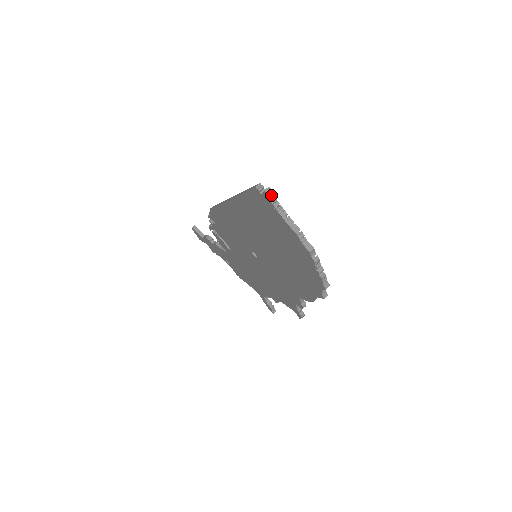
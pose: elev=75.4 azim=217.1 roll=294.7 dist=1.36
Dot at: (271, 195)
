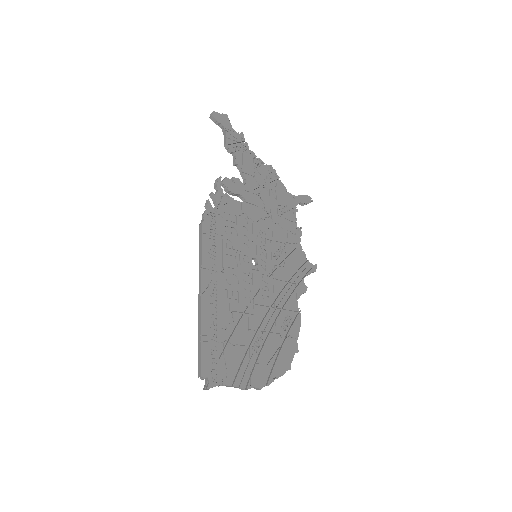
Dot at: (211, 387)
